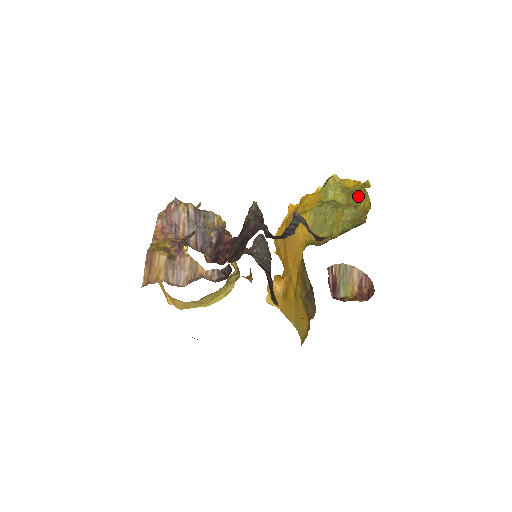
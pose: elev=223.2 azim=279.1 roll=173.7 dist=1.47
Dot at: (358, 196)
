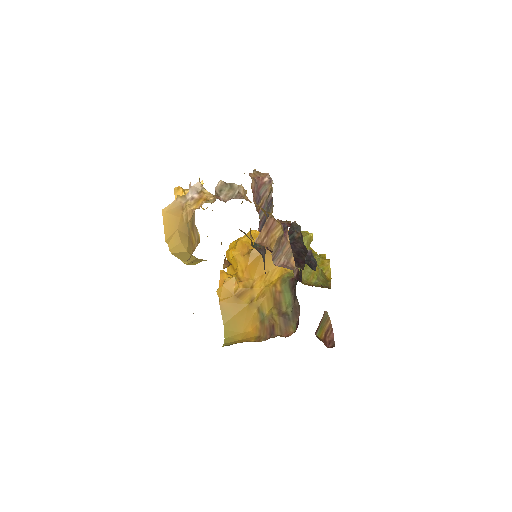
Dot at: (322, 262)
